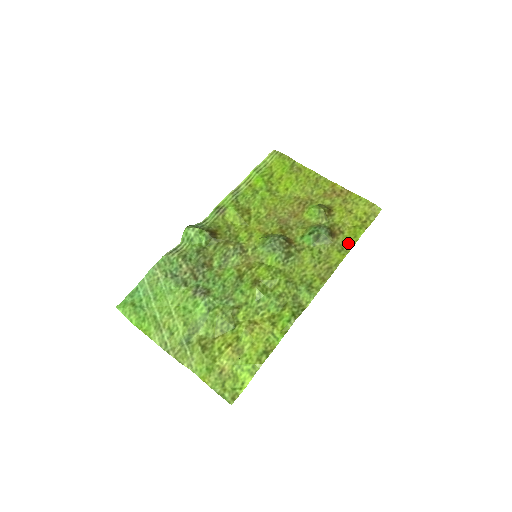
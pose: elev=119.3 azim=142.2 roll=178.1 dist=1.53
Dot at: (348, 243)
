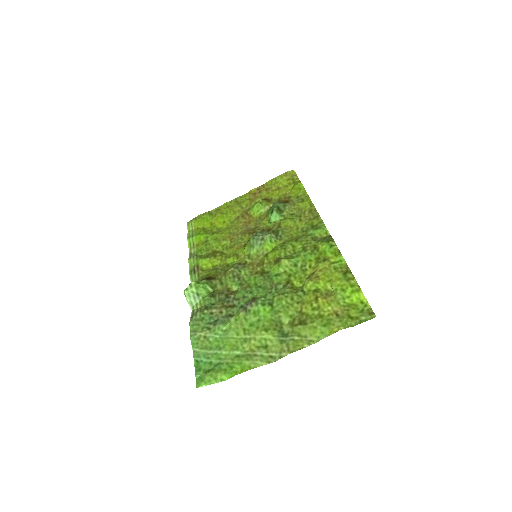
Dot at: (301, 195)
